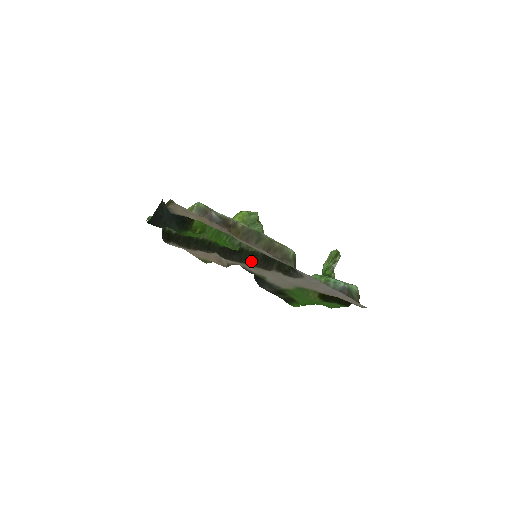
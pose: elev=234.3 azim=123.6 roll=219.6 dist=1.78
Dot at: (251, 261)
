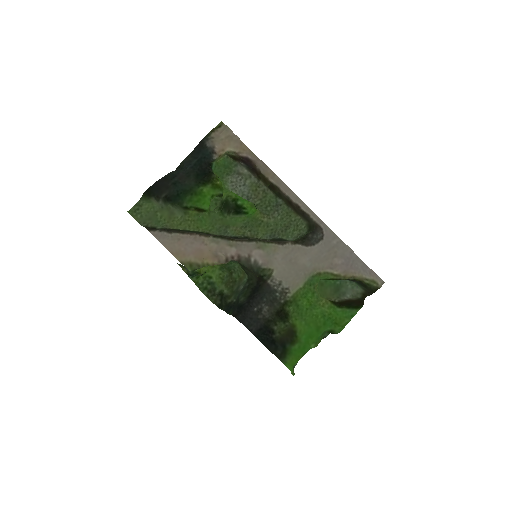
Dot at: (261, 239)
